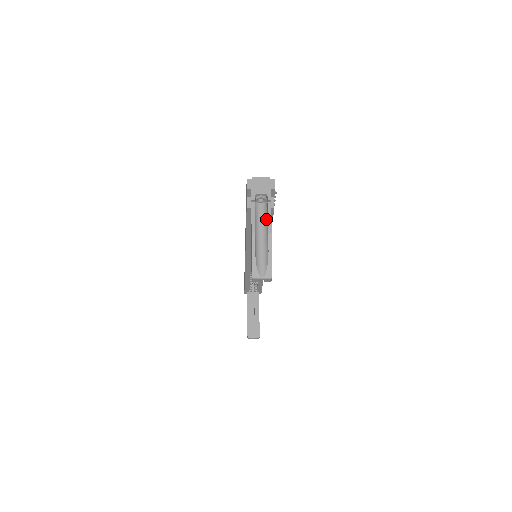
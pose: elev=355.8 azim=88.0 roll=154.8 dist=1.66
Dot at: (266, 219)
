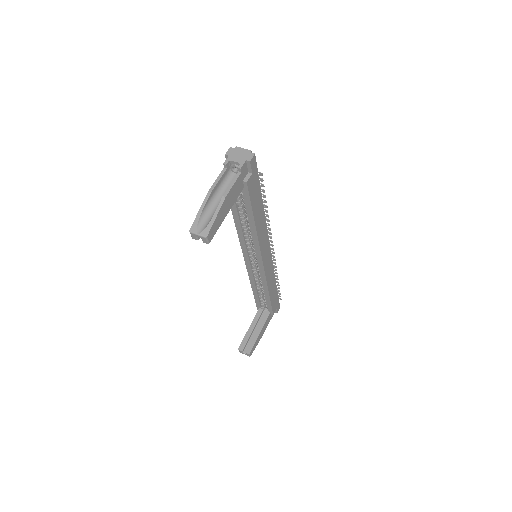
Dot at: occluded
